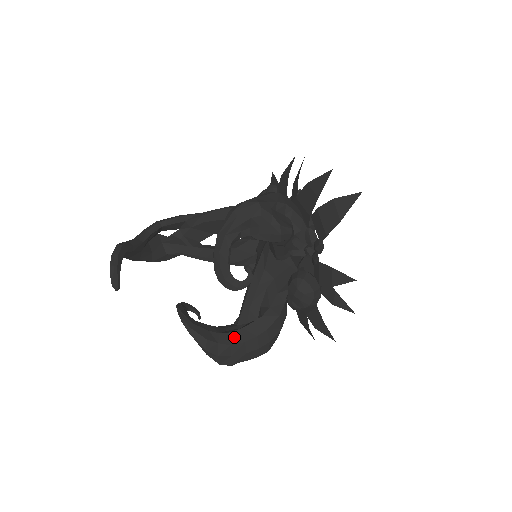
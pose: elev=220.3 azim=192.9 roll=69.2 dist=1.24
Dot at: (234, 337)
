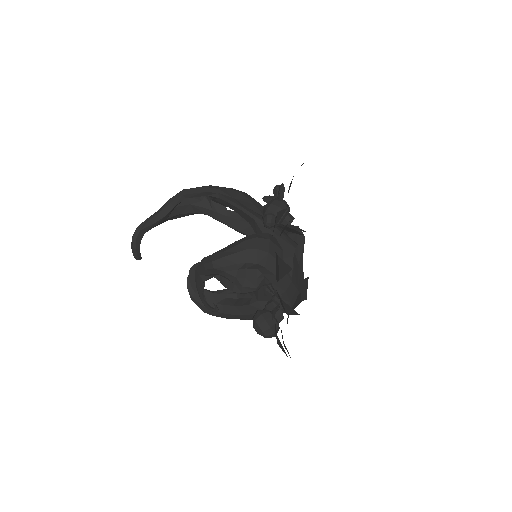
Dot at: (226, 309)
